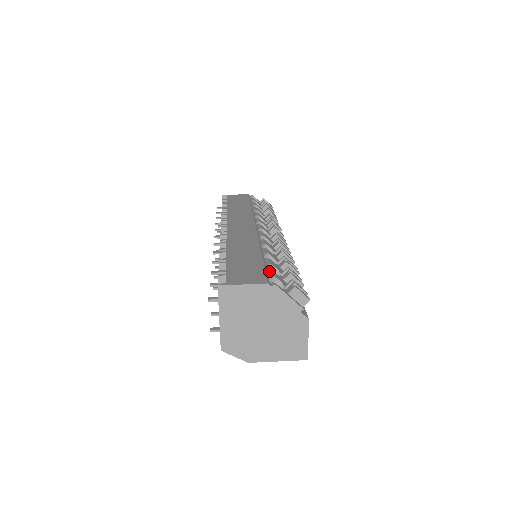
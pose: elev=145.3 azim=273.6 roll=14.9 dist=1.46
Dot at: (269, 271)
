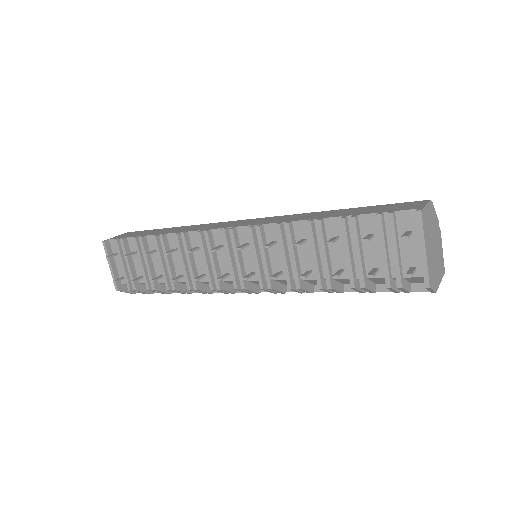
Dot at: occluded
